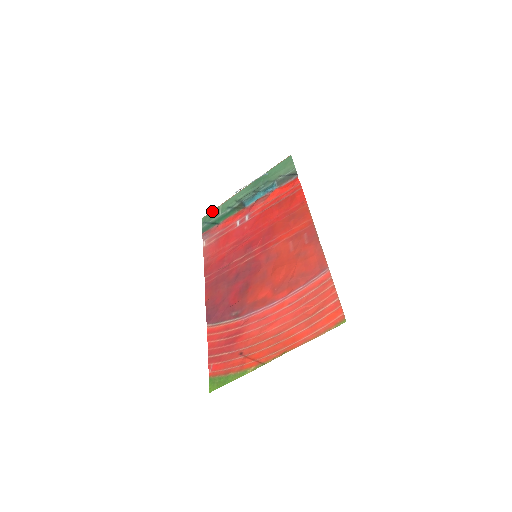
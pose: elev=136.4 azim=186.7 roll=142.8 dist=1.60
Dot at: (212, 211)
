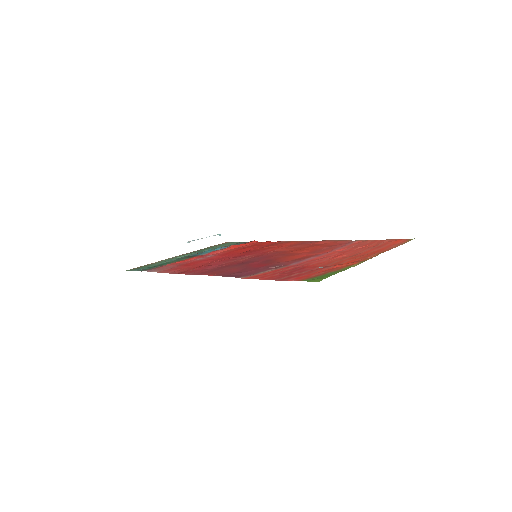
Dot at: (142, 266)
